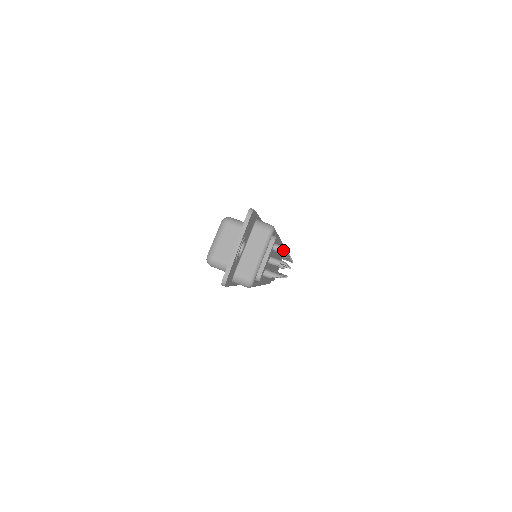
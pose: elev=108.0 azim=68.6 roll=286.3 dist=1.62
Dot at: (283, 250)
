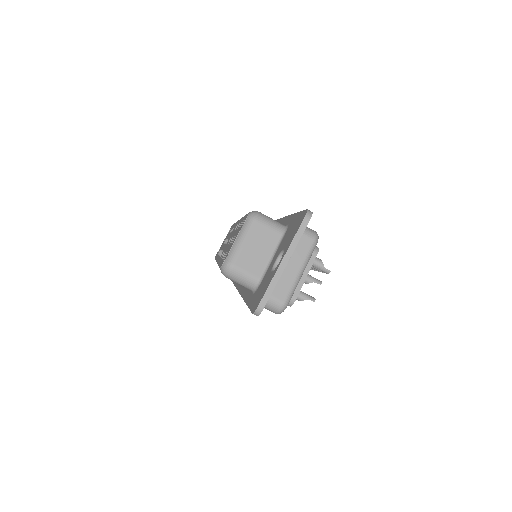
Dot at: (323, 266)
